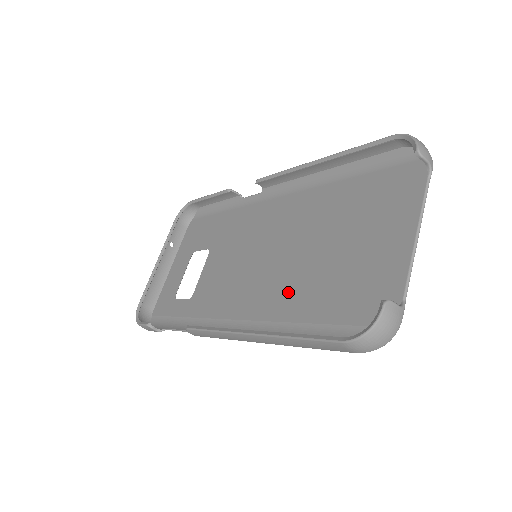
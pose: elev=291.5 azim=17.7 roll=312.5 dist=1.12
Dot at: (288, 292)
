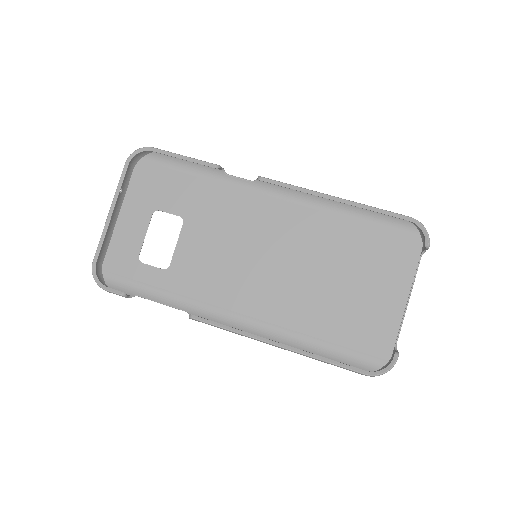
Dot at: (297, 306)
